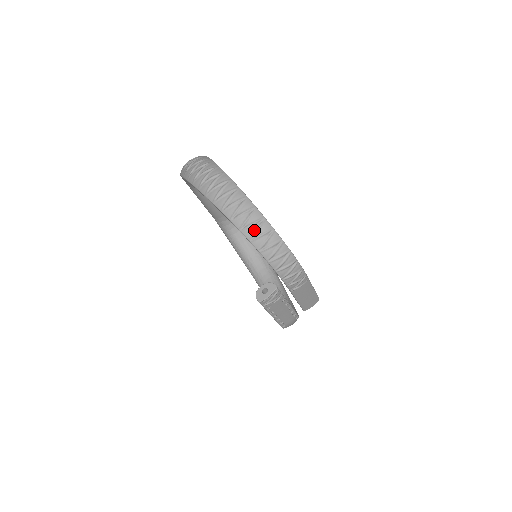
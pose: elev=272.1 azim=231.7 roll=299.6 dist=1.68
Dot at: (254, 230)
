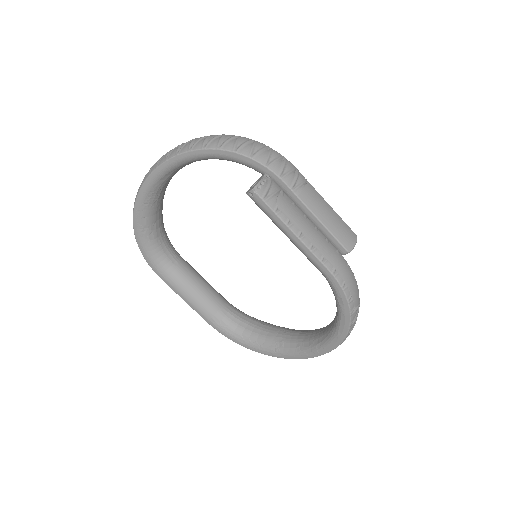
Dot at: (203, 141)
